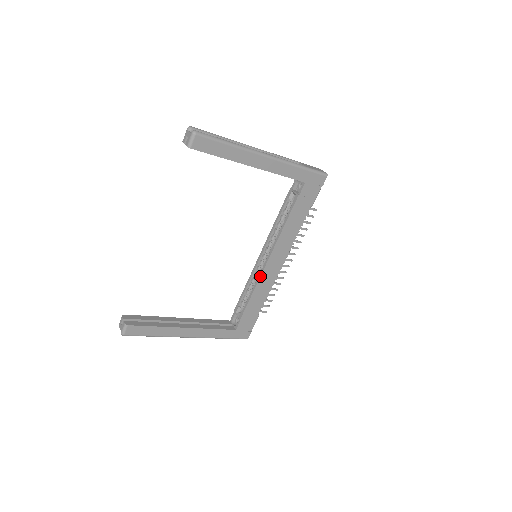
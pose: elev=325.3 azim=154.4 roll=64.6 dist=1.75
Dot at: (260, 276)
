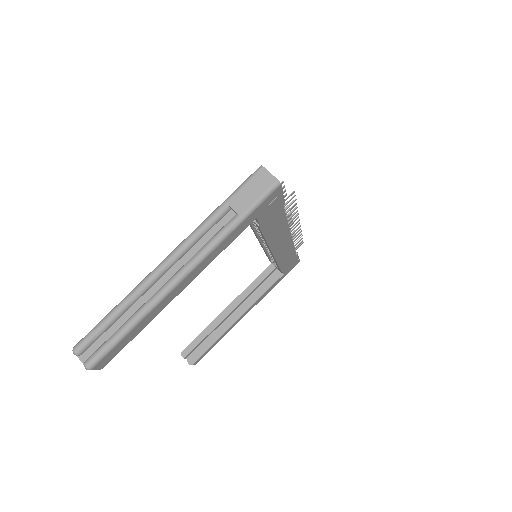
Dot at: occluded
